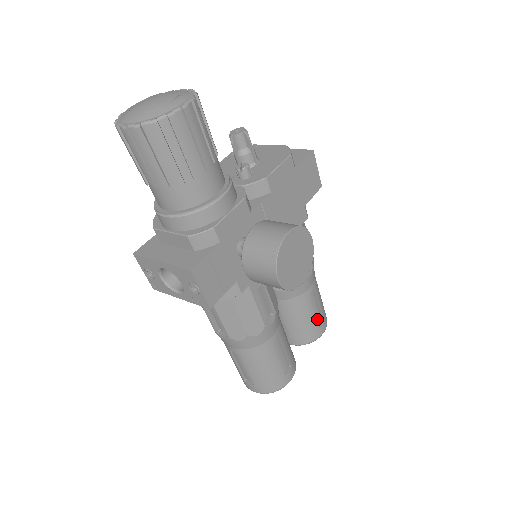
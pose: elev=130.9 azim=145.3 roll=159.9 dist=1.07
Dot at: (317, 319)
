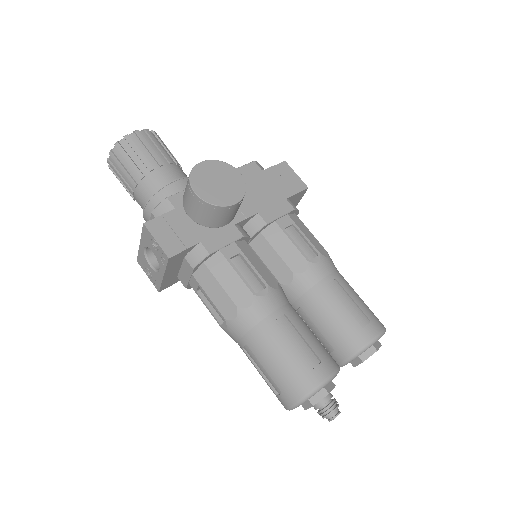
Dot at: (358, 319)
